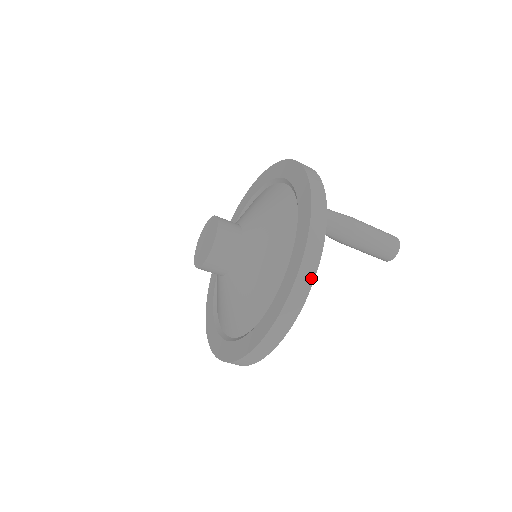
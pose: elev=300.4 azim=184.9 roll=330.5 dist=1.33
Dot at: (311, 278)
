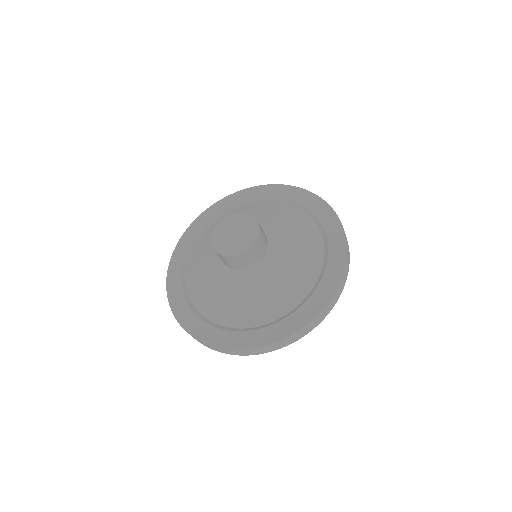
Dot at: occluded
